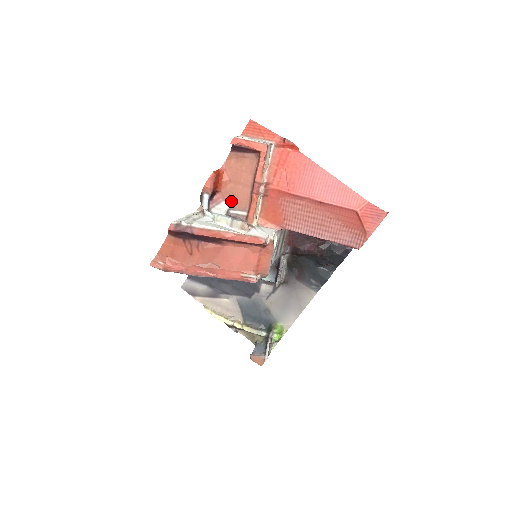
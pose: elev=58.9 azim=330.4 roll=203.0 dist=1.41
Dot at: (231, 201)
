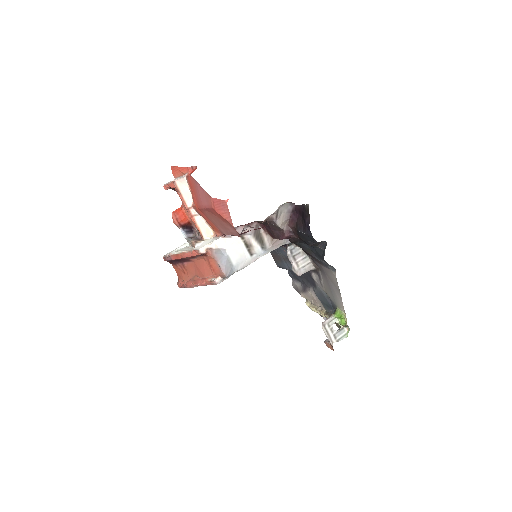
Dot at: occluded
